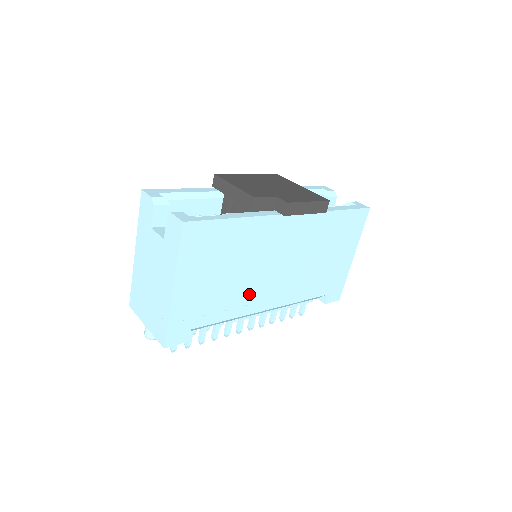
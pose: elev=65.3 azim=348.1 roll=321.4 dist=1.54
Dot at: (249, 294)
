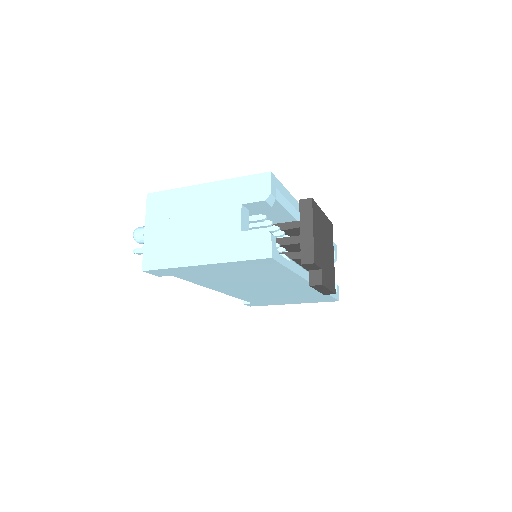
Dot at: (226, 285)
